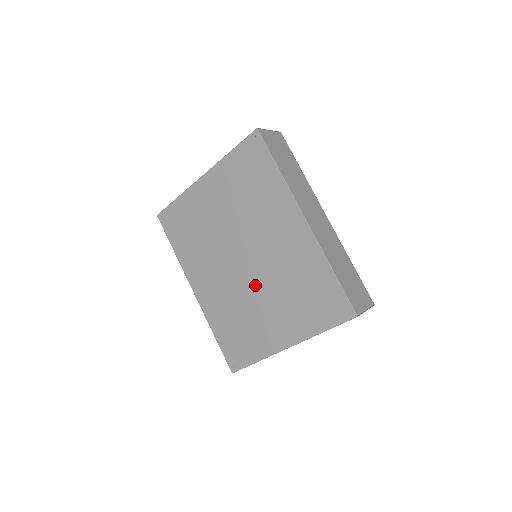
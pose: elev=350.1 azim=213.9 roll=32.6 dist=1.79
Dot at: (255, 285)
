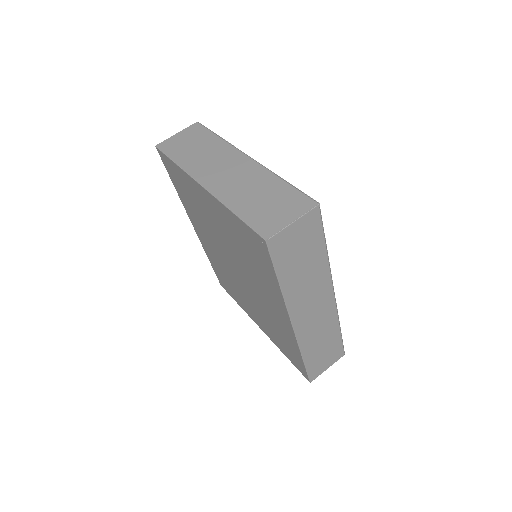
Dot at: (243, 288)
